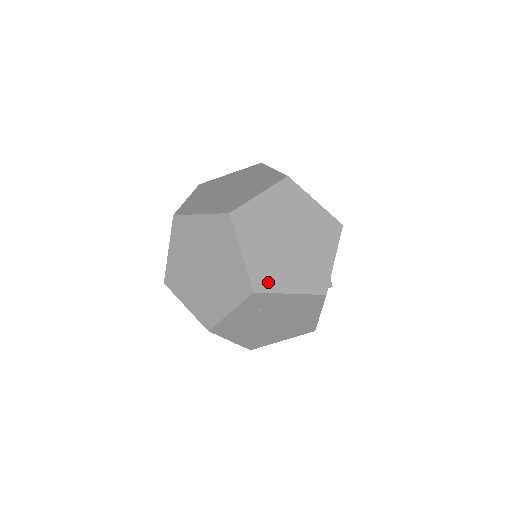
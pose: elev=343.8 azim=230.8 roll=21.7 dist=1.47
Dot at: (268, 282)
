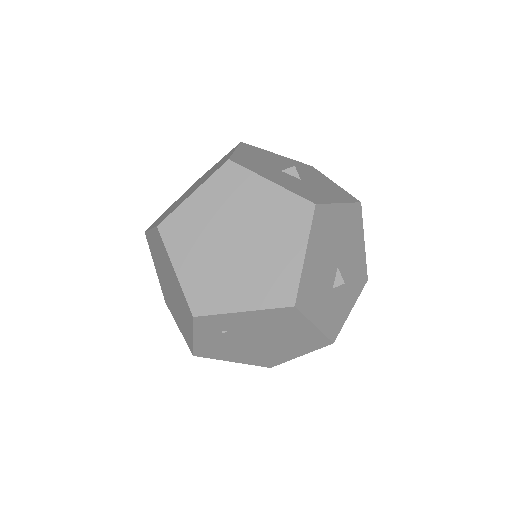
Dot at: (210, 301)
